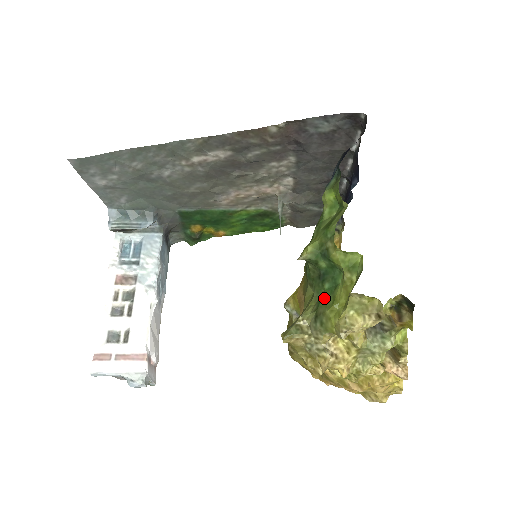
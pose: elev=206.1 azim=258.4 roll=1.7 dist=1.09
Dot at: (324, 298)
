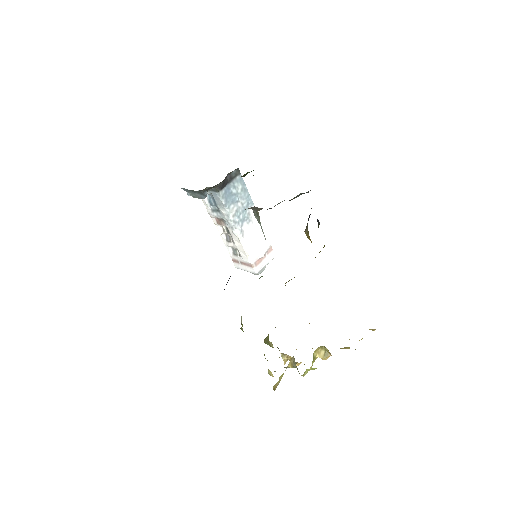
Dot at: occluded
